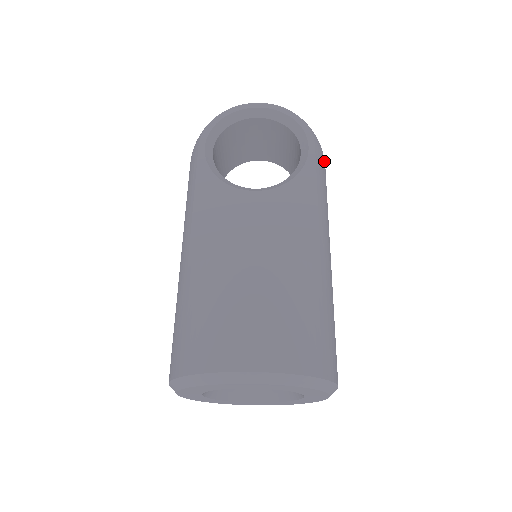
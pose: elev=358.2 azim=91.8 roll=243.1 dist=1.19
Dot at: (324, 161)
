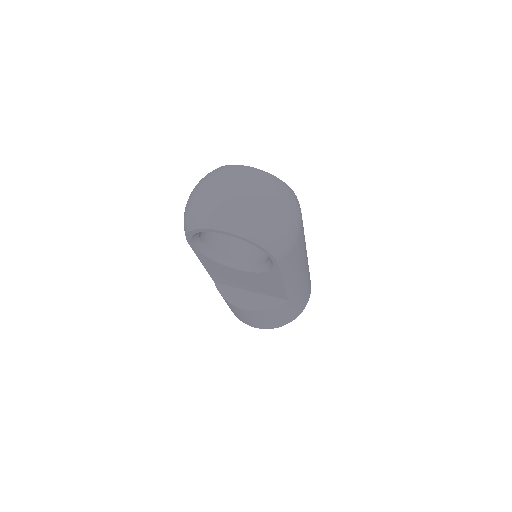
Dot at: (293, 247)
